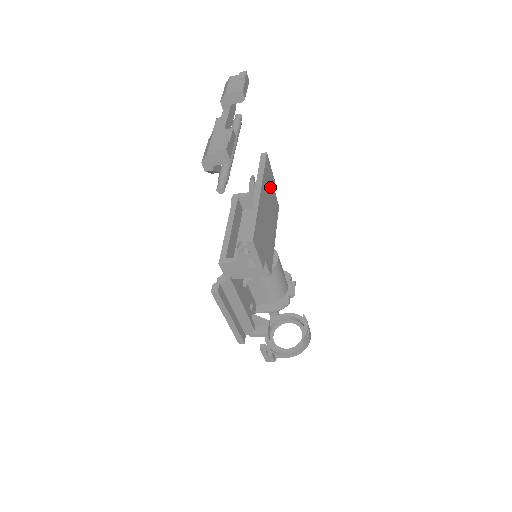
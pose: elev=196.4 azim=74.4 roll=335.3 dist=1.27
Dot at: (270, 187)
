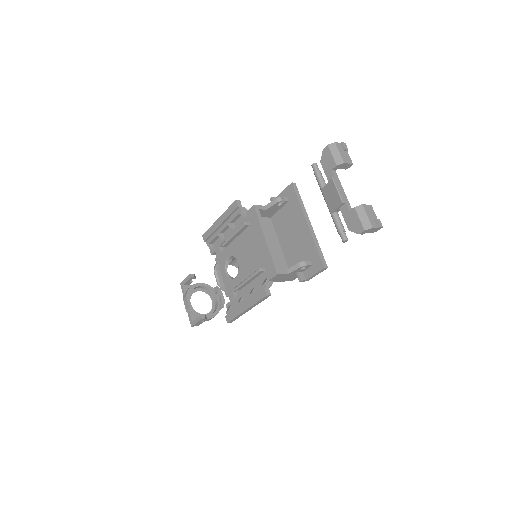
Dot at: occluded
